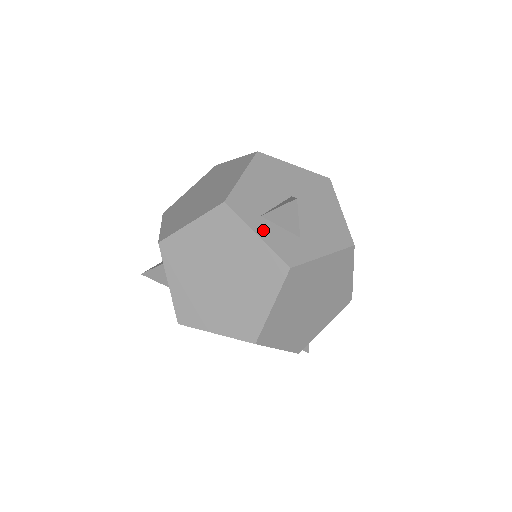
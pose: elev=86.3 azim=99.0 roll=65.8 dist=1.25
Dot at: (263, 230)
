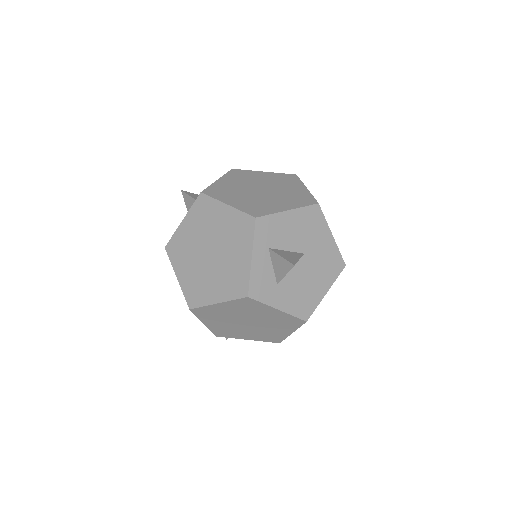
Dot at: (259, 258)
